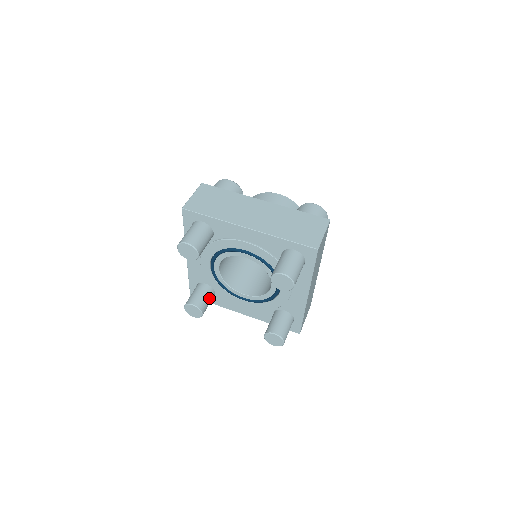
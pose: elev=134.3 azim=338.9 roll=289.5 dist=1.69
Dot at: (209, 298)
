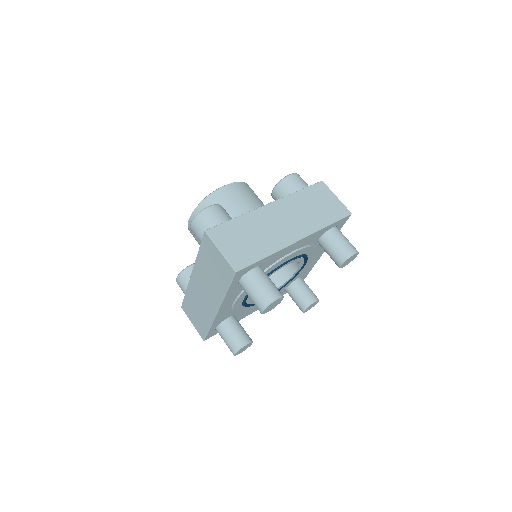
Dot at: (241, 326)
